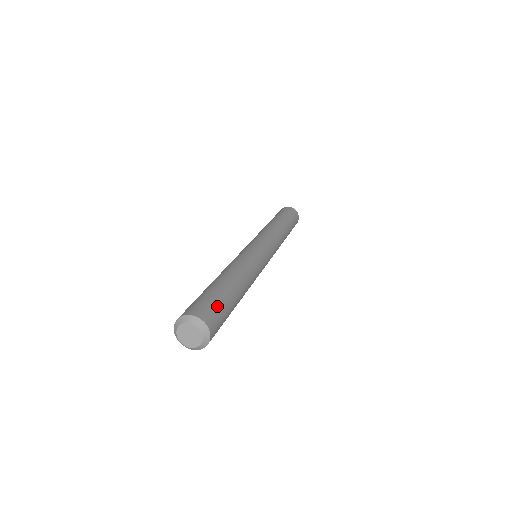
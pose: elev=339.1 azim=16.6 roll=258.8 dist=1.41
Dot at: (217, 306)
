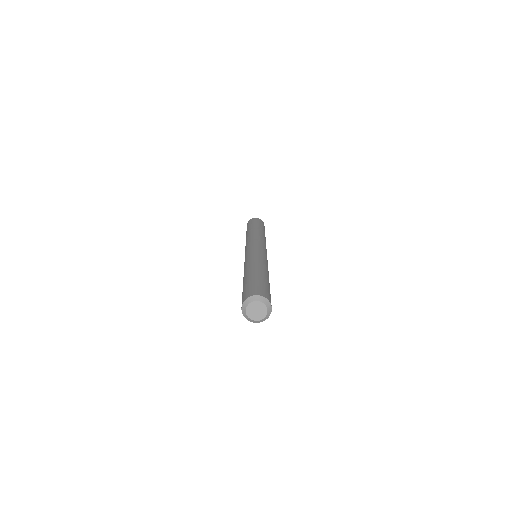
Dot at: (260, 285)
